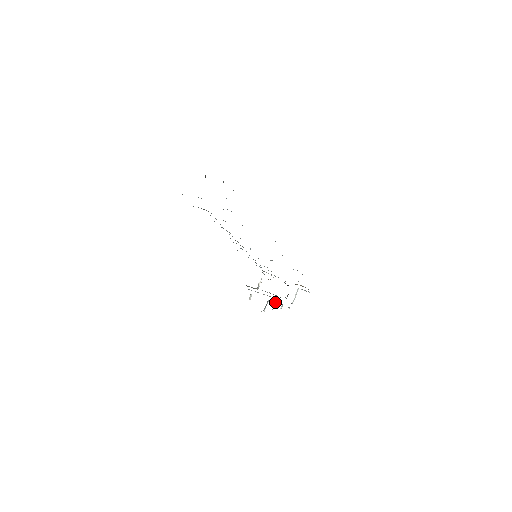
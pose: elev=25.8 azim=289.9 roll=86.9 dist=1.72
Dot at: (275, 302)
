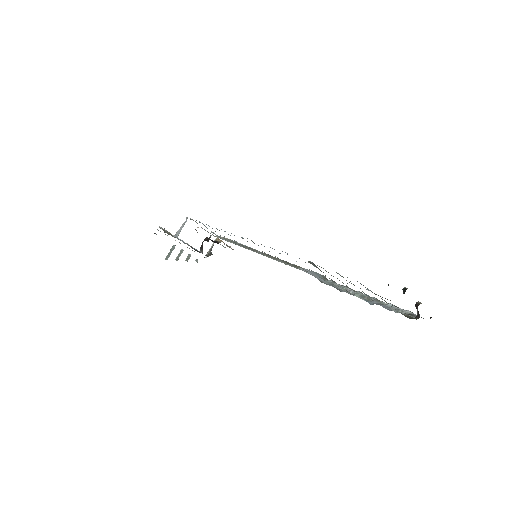
Dot at: occluded
